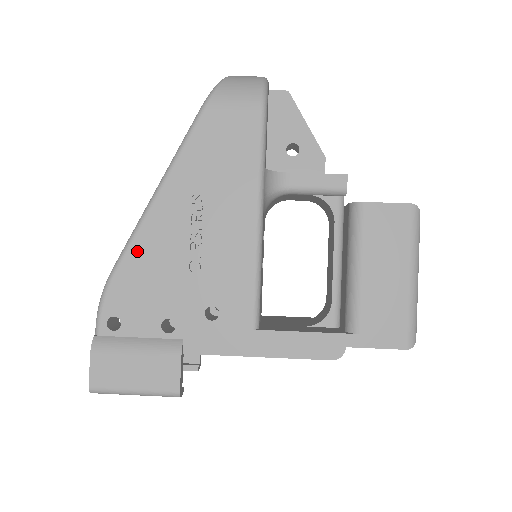
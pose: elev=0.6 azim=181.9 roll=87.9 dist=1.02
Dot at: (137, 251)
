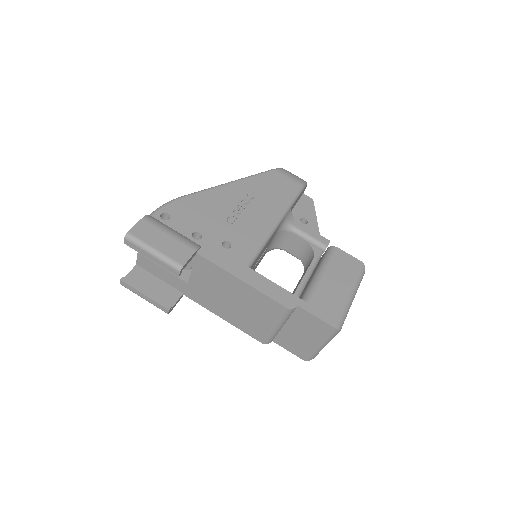
Dot at: (203, 196)
